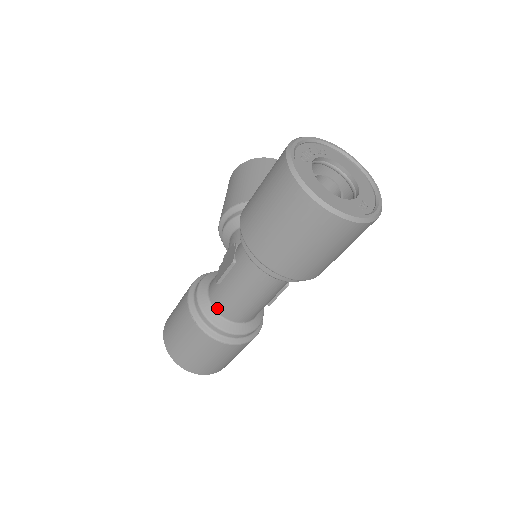
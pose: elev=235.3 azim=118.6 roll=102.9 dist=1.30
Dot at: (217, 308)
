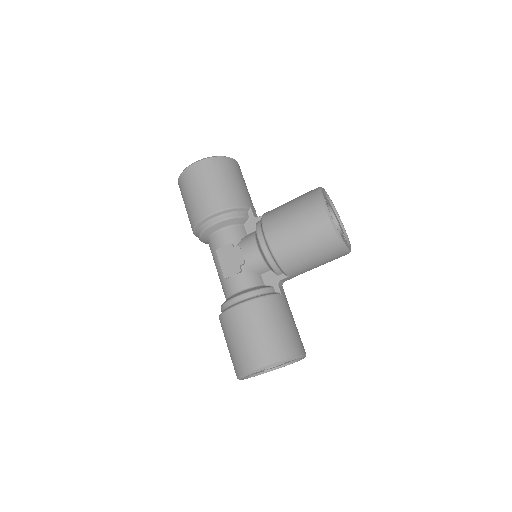
Dot at: (209, 243)
